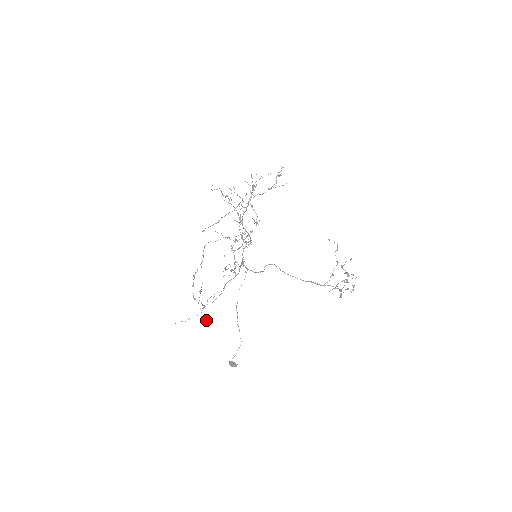
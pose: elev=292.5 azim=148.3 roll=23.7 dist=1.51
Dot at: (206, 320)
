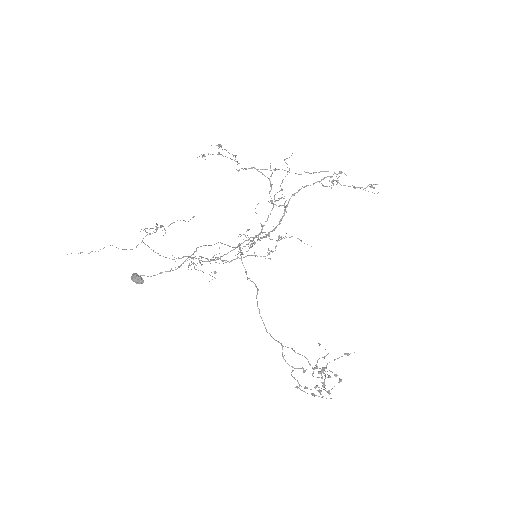
Dot at: occluded
